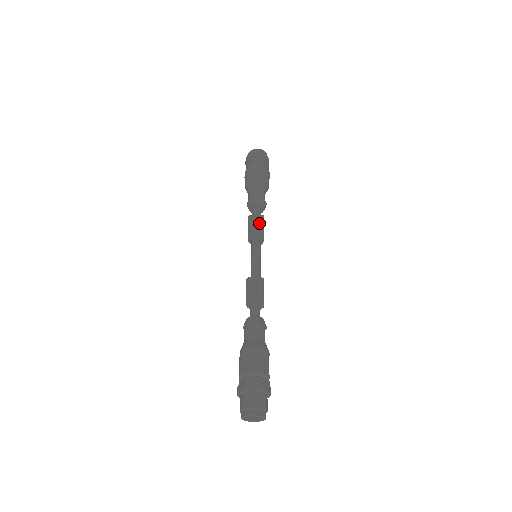
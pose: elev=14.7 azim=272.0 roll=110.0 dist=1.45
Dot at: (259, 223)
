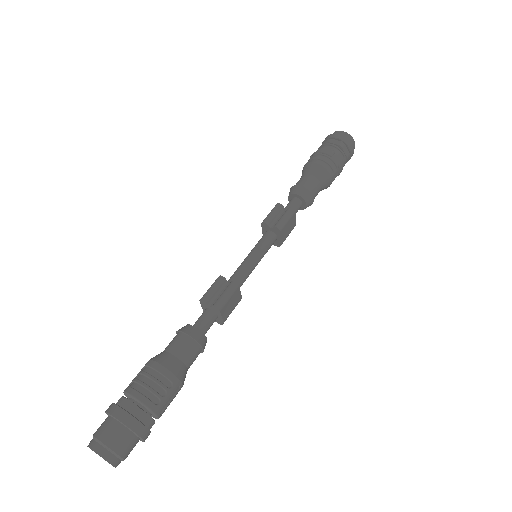
Dot at: (282, 216)
